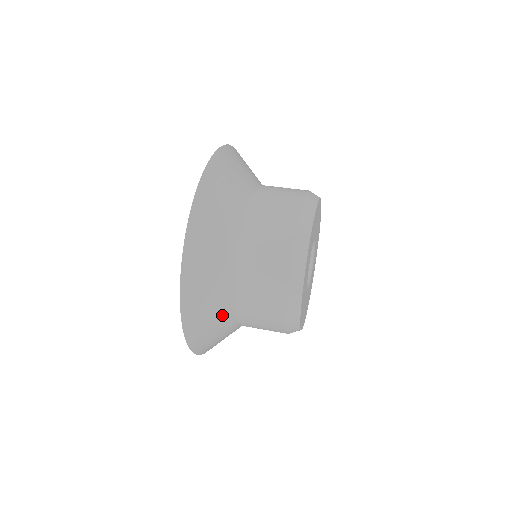
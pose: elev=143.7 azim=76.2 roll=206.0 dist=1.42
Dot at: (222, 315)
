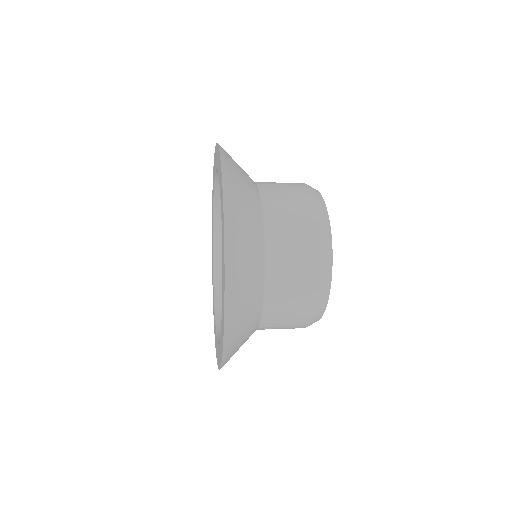
Dot at: (255, 255)
